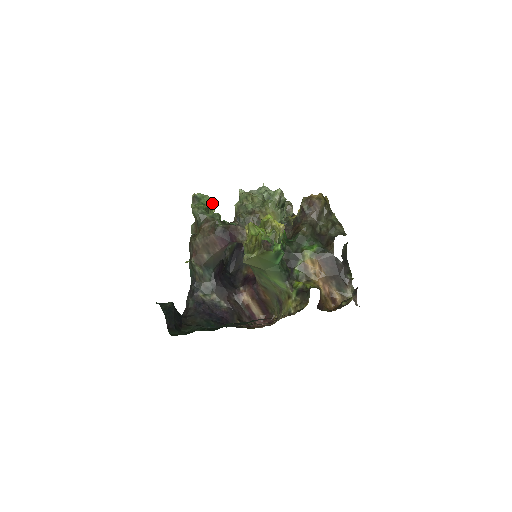
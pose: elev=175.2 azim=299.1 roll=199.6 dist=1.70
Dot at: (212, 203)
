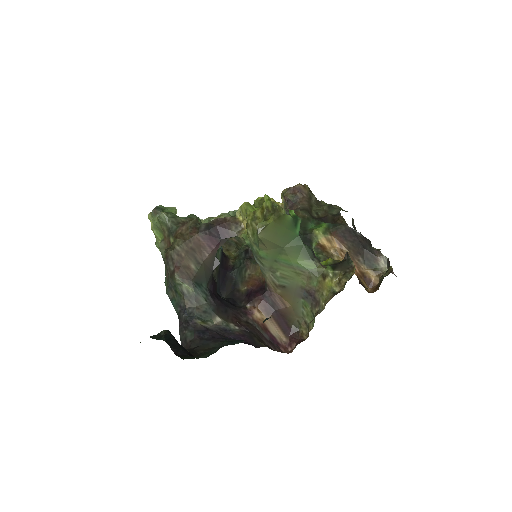
Dot at: occluded
